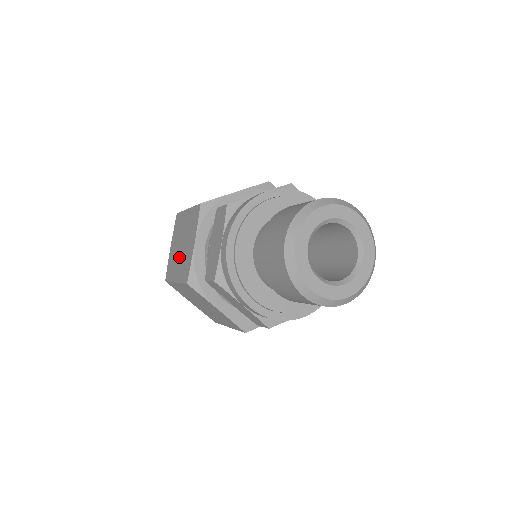
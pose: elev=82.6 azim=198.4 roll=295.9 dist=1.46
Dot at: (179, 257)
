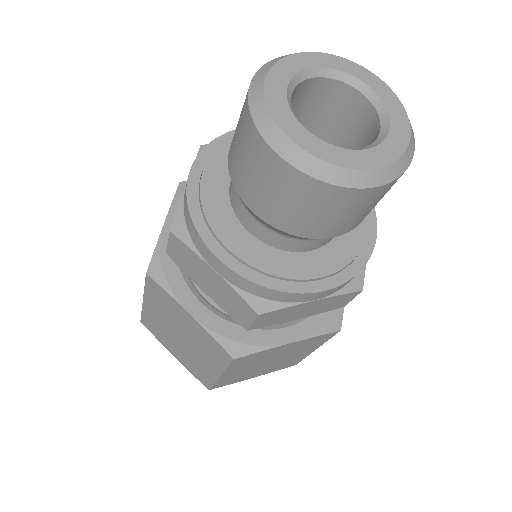
Dot at: (193, 350)
